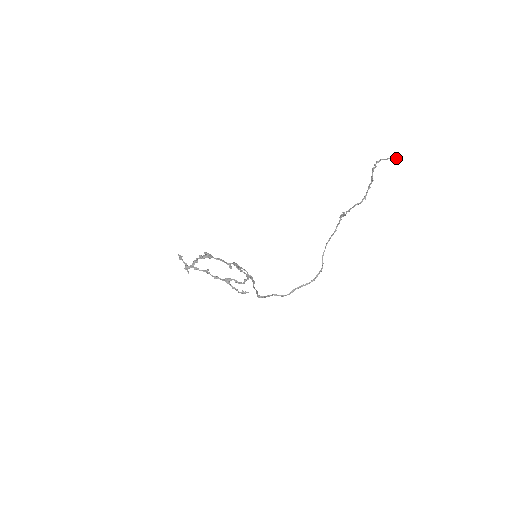
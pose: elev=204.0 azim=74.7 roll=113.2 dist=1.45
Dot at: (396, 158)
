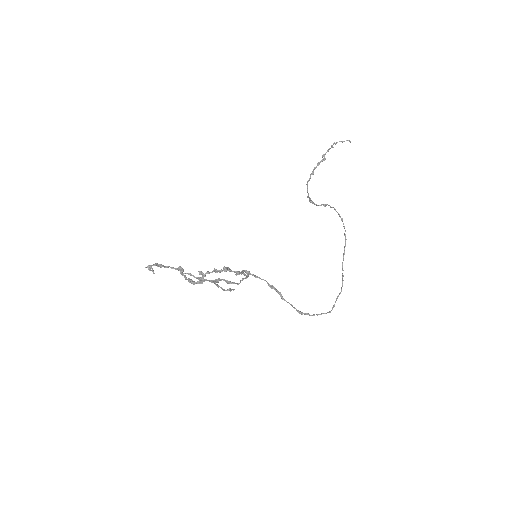
Dot at: occluded
